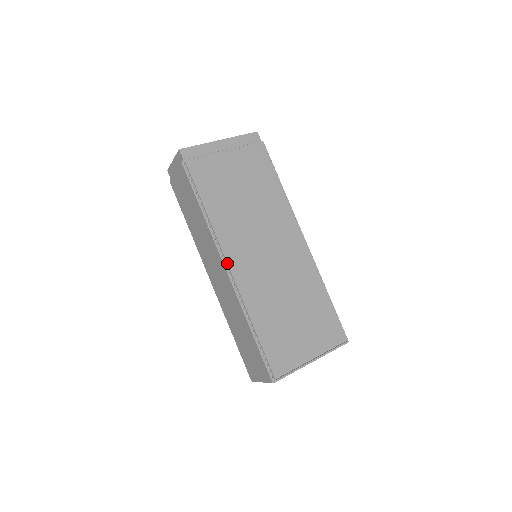
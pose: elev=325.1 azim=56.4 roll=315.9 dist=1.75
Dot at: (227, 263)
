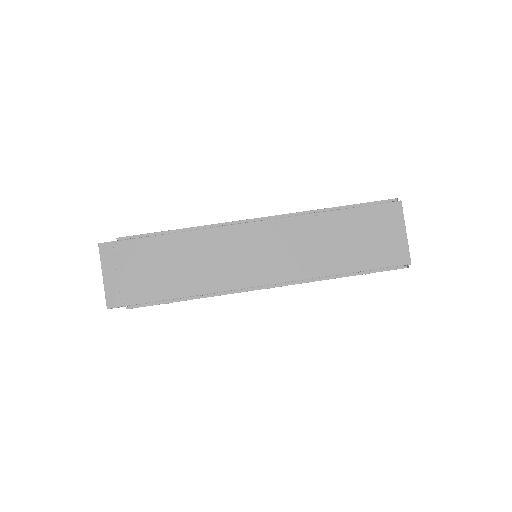
Dot at: (251, 219)
